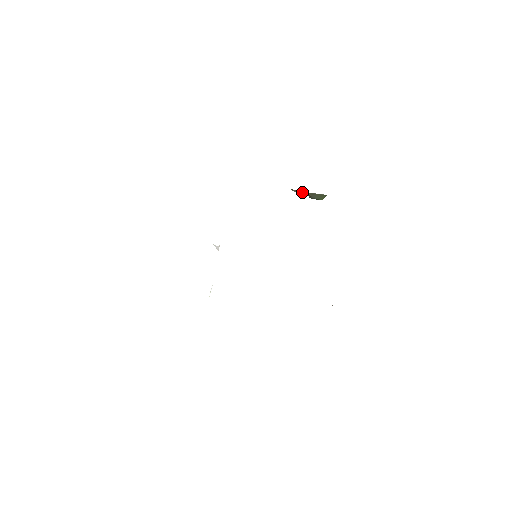
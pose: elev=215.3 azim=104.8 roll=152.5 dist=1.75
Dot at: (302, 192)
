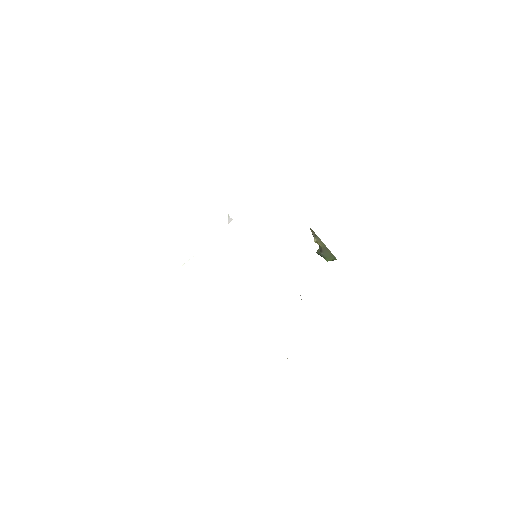
Dot at: (319, 239)
